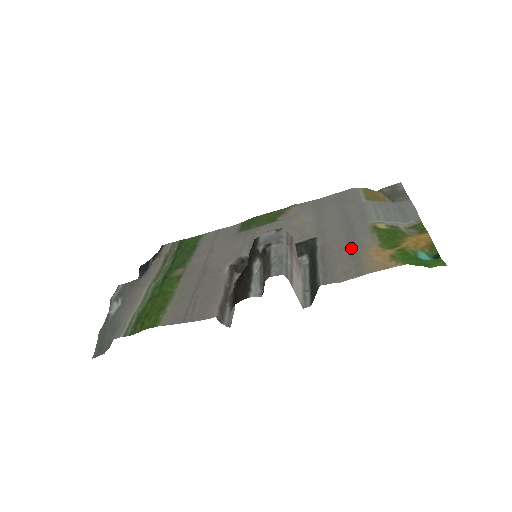
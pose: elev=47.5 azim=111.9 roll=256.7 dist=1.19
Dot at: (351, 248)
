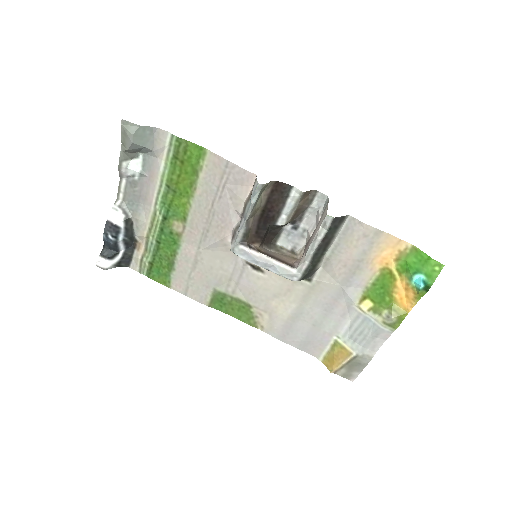
Dot at: (355, 266)
